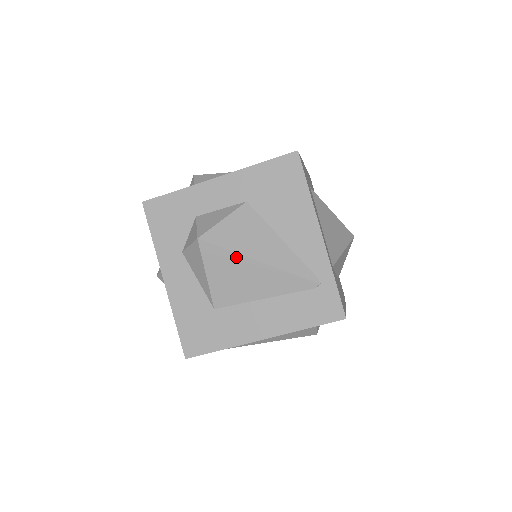
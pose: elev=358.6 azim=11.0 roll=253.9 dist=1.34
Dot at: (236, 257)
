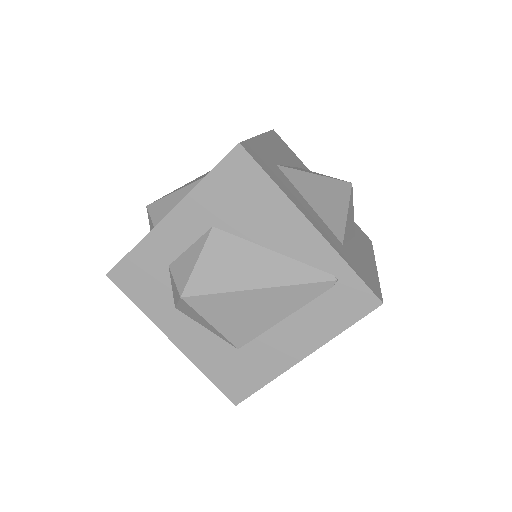
Dot at: (232, 296)
